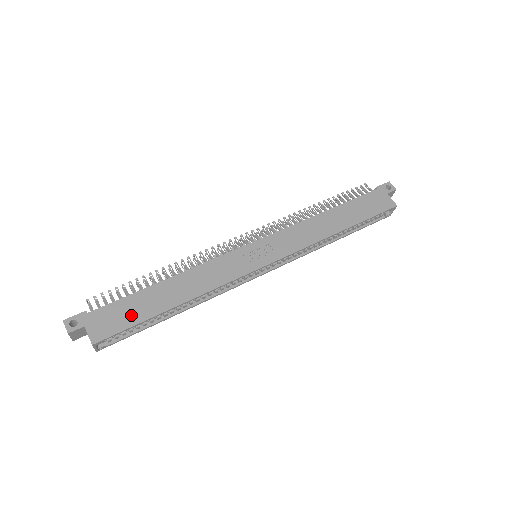
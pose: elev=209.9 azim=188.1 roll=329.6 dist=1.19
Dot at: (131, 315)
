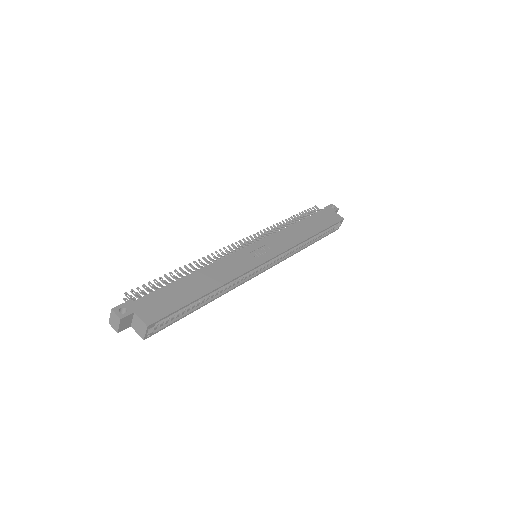
Dot at: (174, 301)
